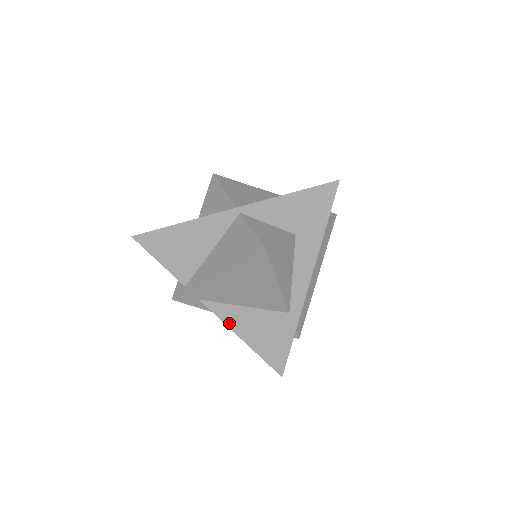
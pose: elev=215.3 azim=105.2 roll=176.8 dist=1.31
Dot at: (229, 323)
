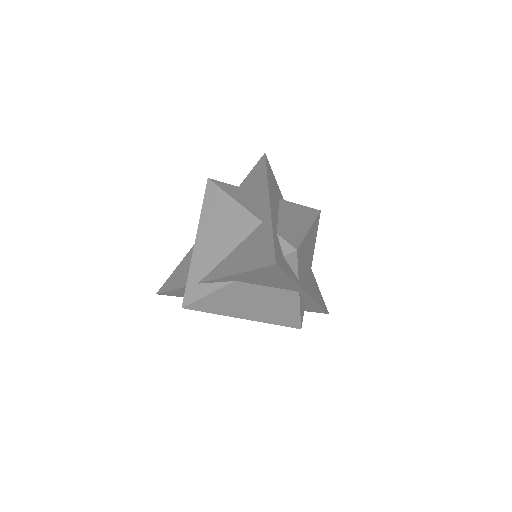
Dot at: (222, 275)
